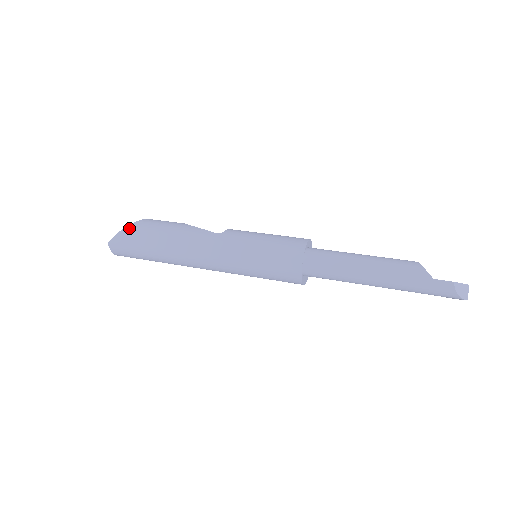
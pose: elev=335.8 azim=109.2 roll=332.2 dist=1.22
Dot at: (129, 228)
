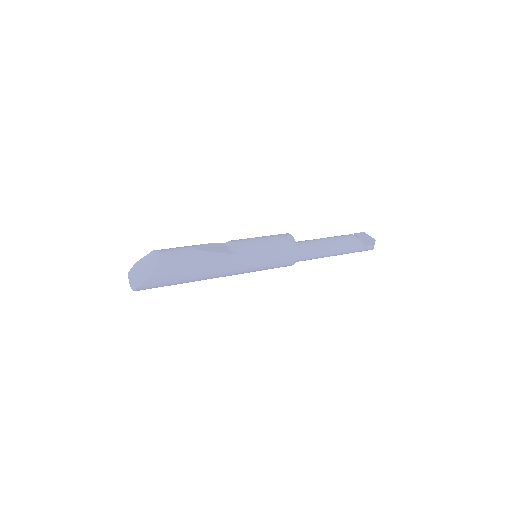
Dot at: (156, 272)
